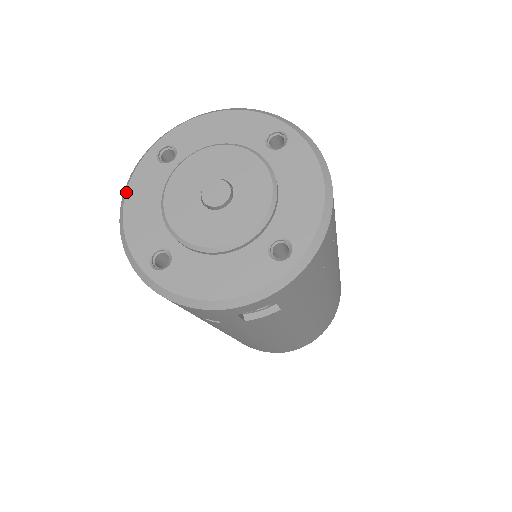
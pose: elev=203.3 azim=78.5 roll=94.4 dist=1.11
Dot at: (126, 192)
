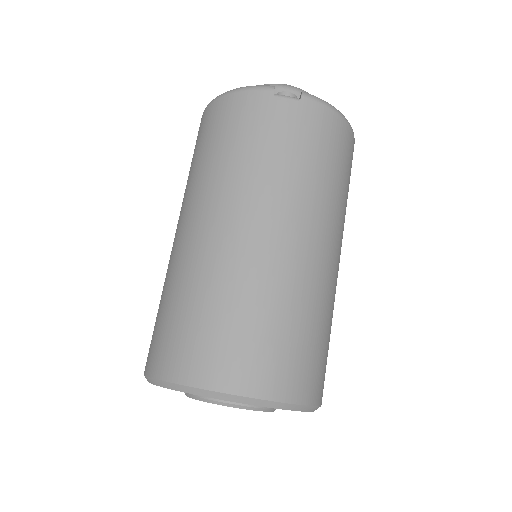
Dot at: occluded
